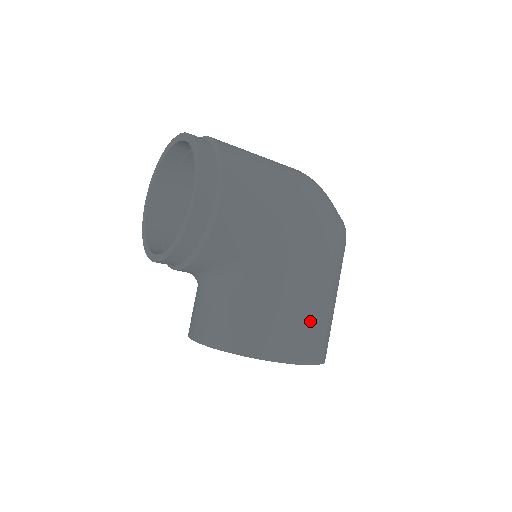
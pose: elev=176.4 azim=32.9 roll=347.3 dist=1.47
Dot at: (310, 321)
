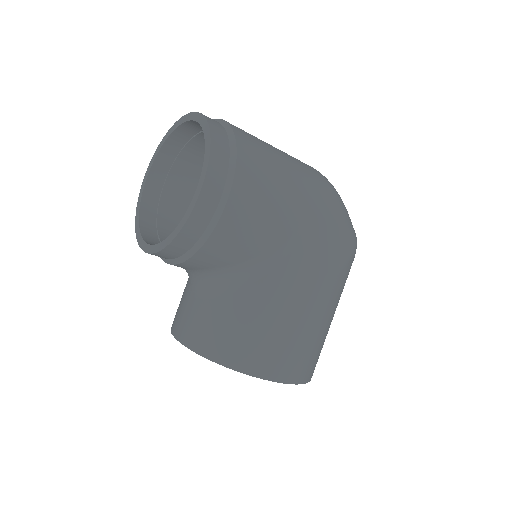
Dot at: (304, 339)
